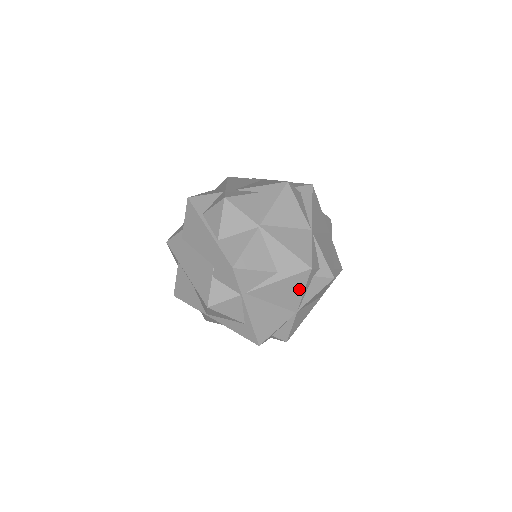
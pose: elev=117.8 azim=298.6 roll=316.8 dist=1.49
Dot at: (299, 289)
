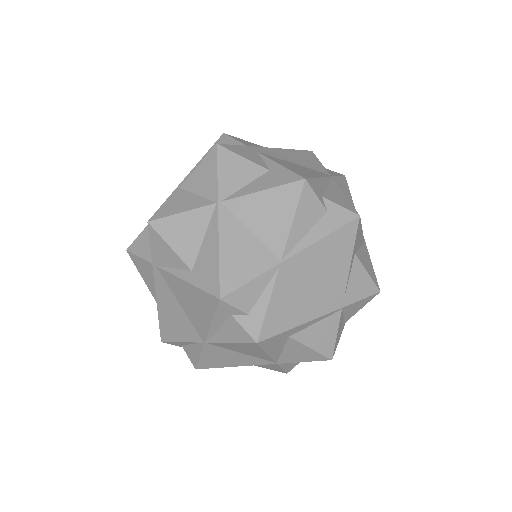
Dot at: (207, 314)
